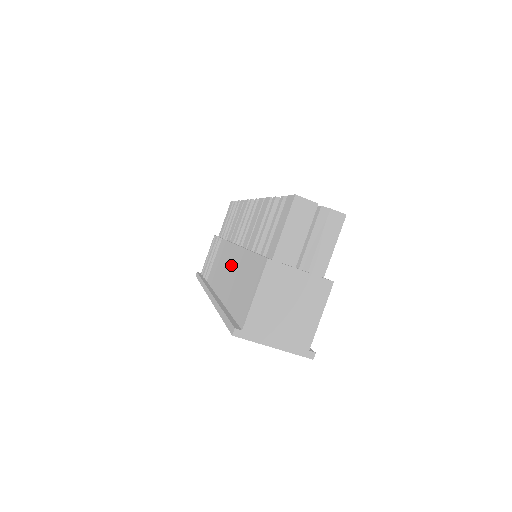
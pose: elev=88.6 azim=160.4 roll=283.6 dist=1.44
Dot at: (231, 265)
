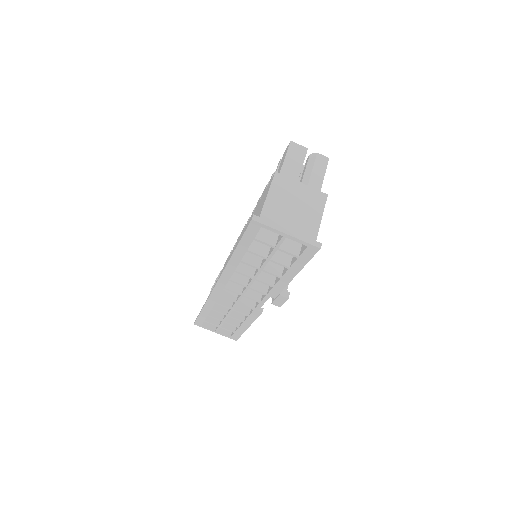
Dot at: occluded
